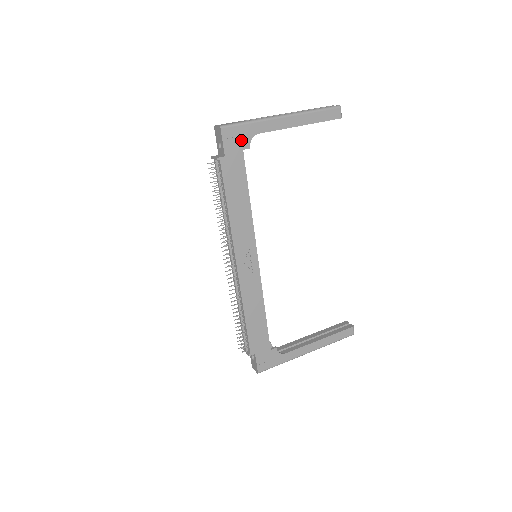
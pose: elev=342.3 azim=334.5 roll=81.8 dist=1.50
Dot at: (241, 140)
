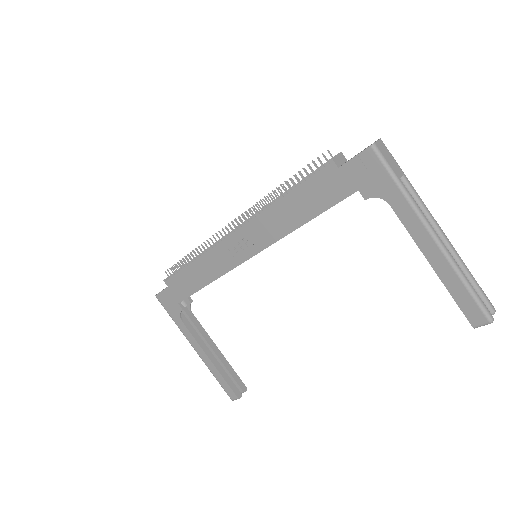
Dot at: (370, 182)
